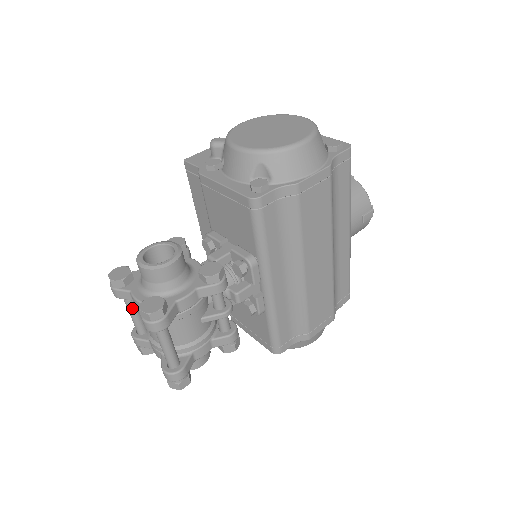
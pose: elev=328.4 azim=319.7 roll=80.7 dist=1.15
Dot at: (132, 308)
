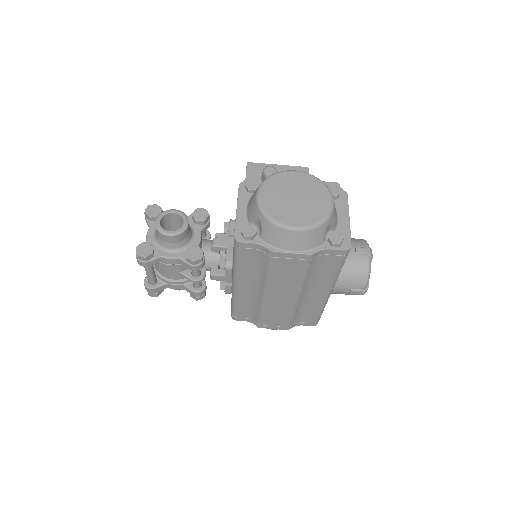
Dot at: occluded
